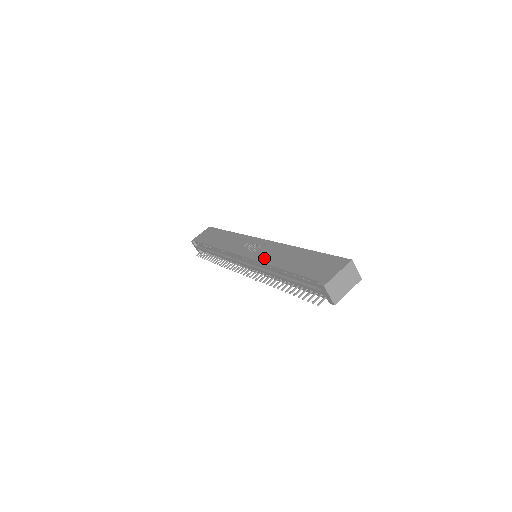
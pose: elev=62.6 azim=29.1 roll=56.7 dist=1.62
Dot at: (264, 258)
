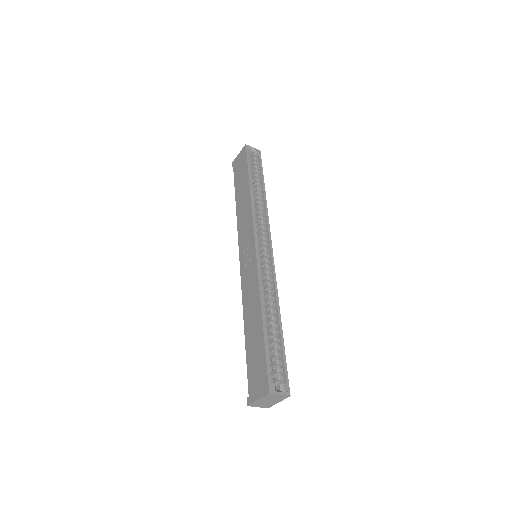
Dot at: (244, 292)
